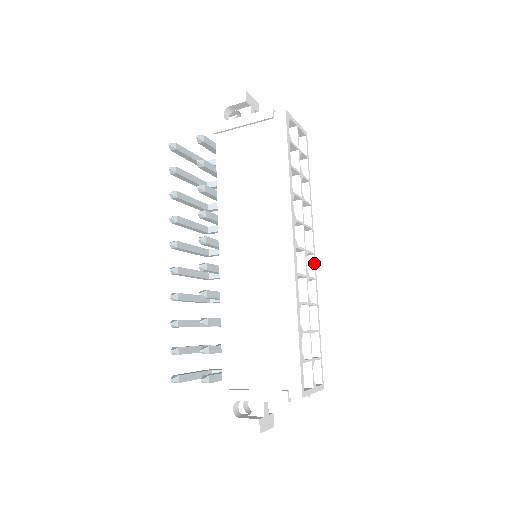
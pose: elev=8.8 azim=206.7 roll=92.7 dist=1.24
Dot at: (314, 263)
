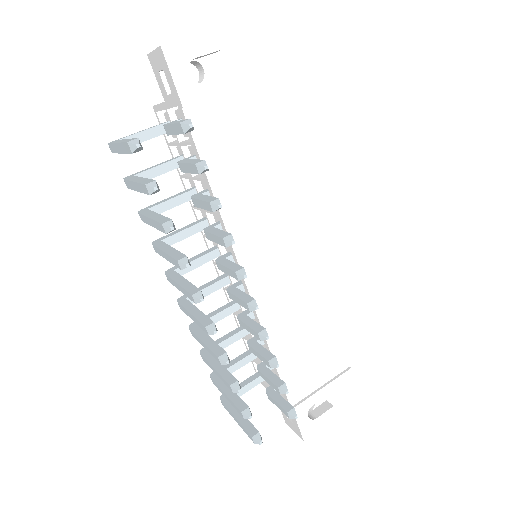
Dot at: occluded
